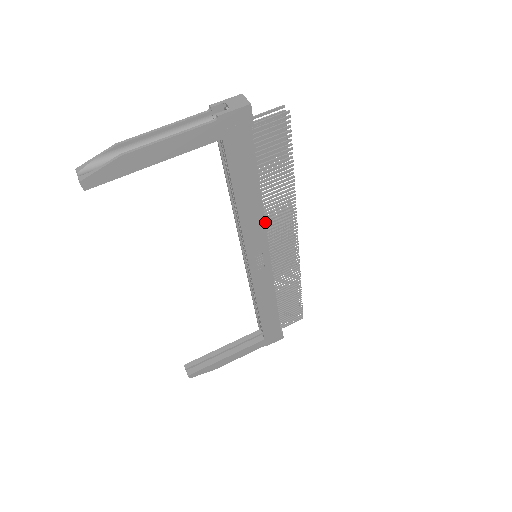
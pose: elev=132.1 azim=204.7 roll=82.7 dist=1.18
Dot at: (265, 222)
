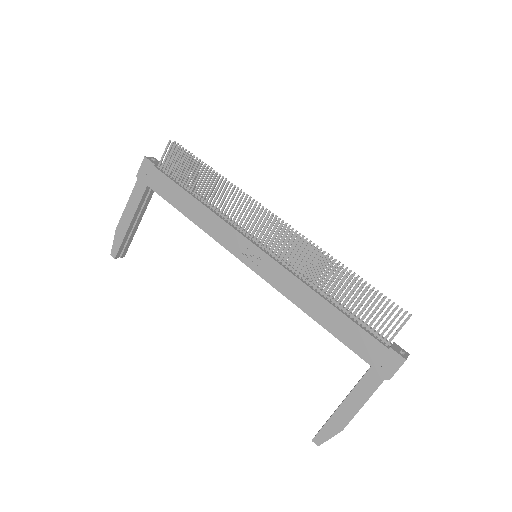
Dot at: occluded
